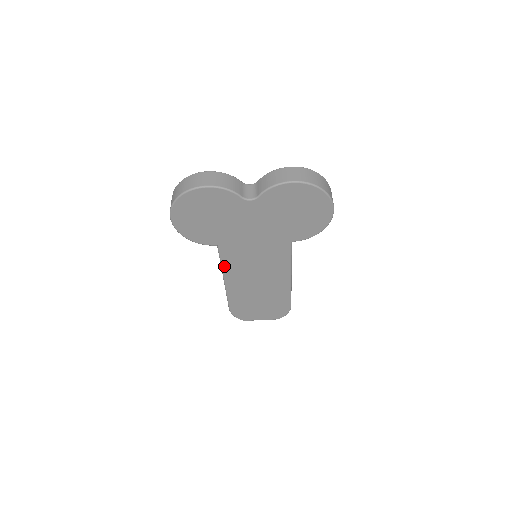
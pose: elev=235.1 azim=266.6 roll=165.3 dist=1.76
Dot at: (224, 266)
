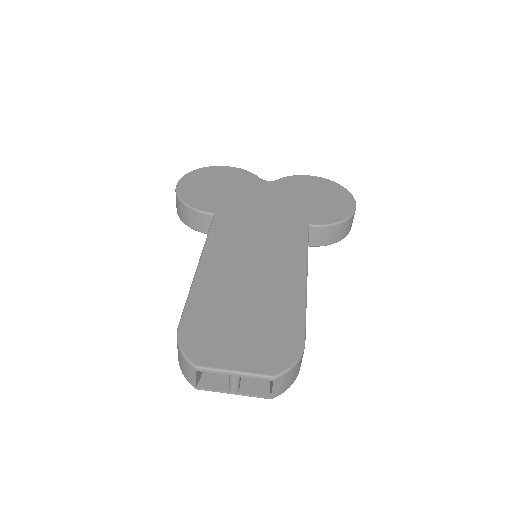
Dot at: (210, 240)
